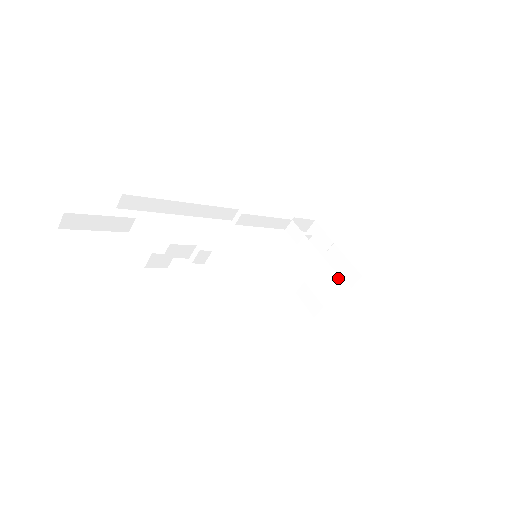
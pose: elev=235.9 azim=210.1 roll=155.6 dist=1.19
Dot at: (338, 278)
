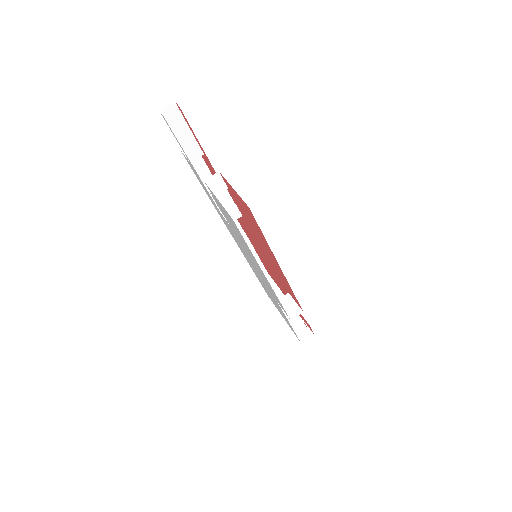
Dot at: (301, 321)
